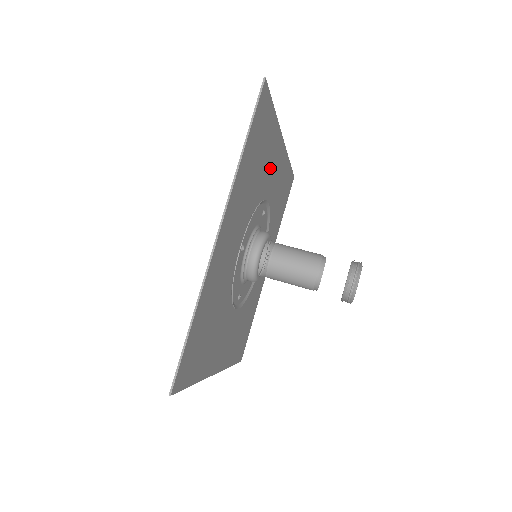
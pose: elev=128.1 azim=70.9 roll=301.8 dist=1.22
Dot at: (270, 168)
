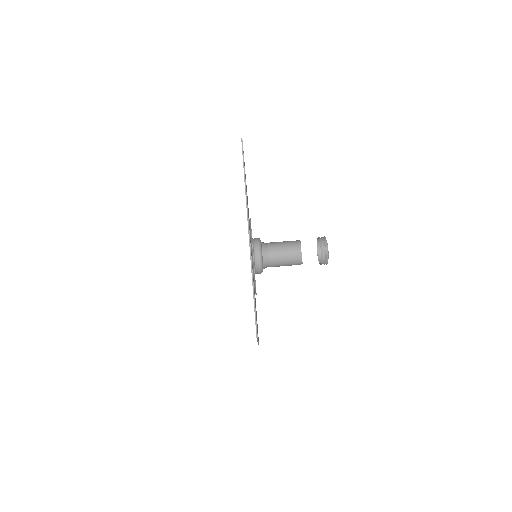
Dot at: occluded
